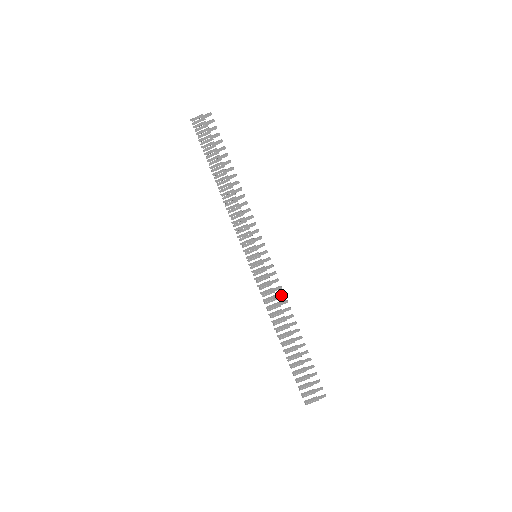
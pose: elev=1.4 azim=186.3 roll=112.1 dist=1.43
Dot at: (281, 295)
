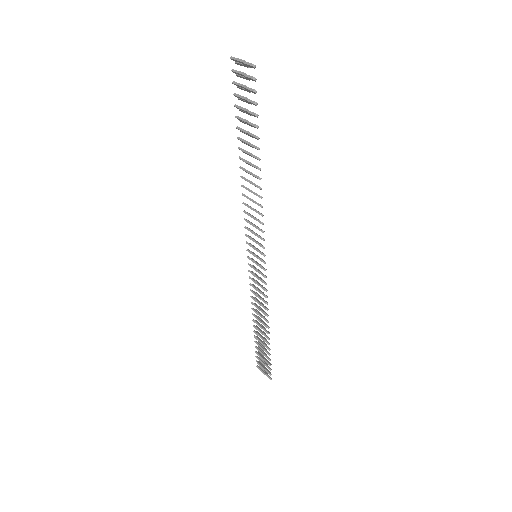
Dot at: (264, 302)
